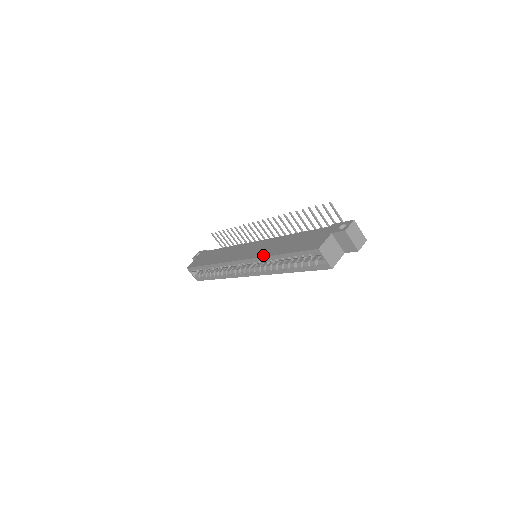
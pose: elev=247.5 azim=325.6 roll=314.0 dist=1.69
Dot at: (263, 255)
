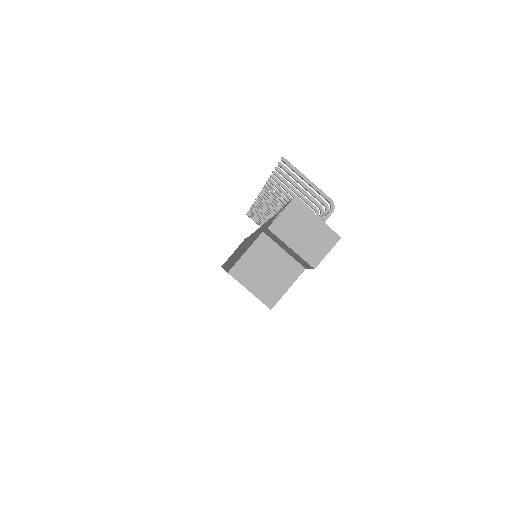
Dot at: (226, 266)
